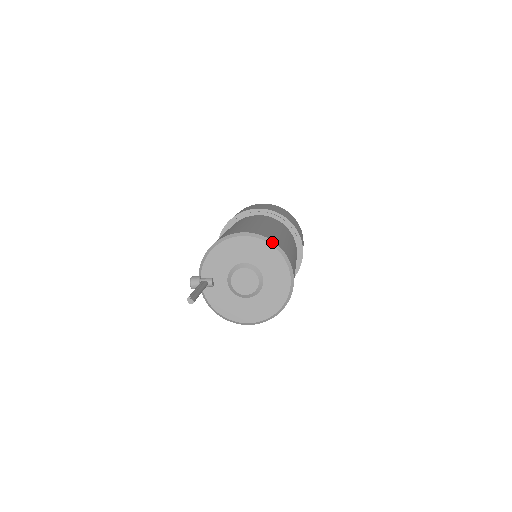
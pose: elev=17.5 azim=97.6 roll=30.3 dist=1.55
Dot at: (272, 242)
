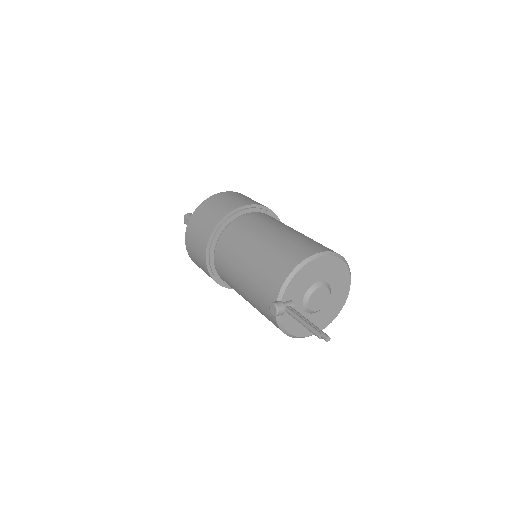
Dot at: (343, 258)
